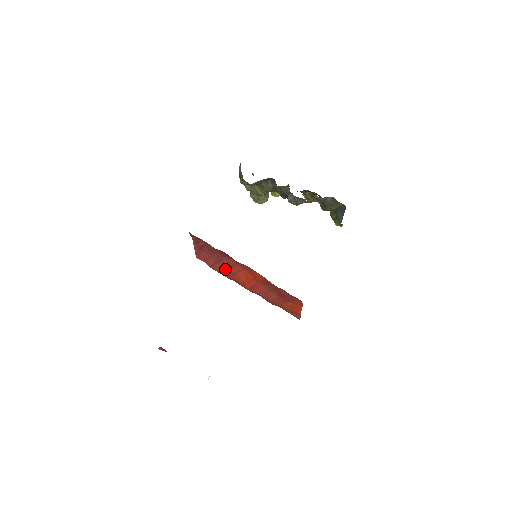
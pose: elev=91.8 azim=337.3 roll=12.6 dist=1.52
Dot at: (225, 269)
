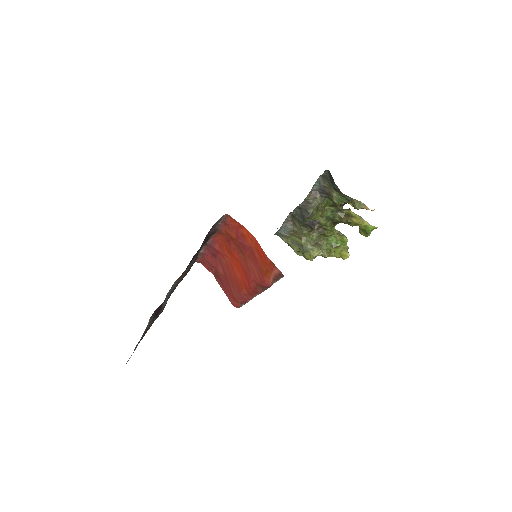
Dot at: (234, 283)
